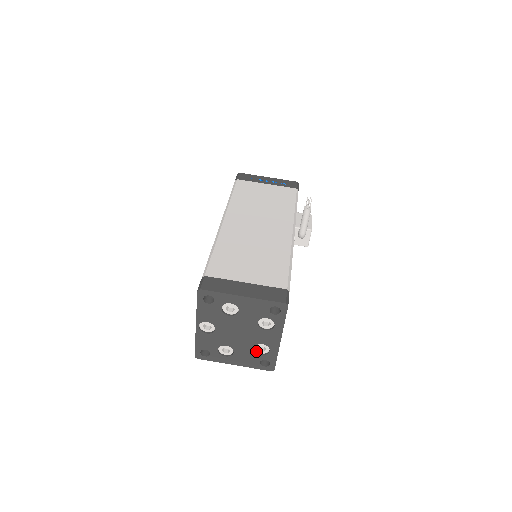
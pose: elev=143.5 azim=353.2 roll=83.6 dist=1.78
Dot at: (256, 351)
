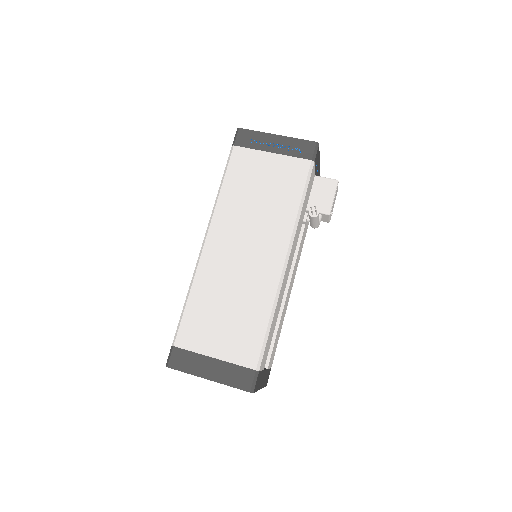
Dot at: occluded
